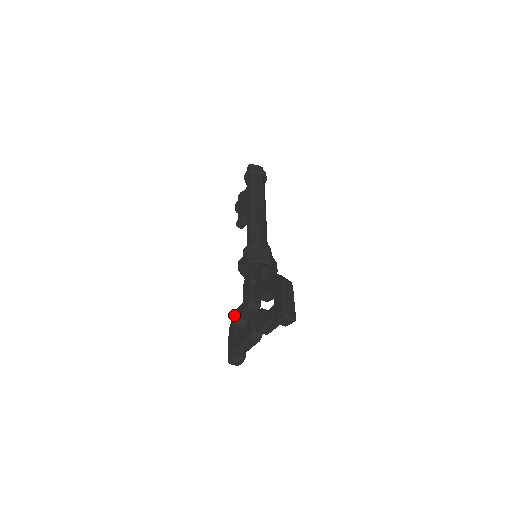
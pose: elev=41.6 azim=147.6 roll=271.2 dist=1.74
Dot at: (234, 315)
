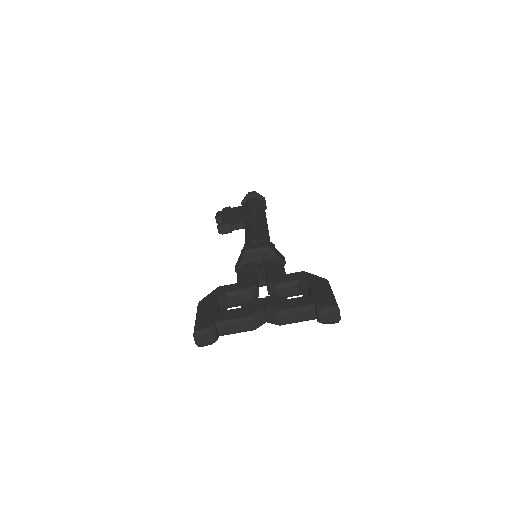
Dot at: (215, 290)
